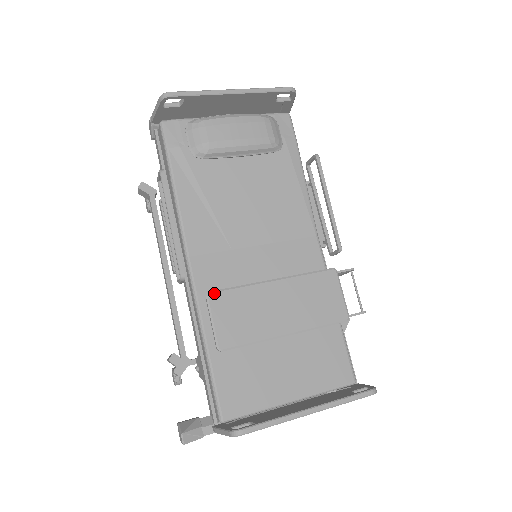
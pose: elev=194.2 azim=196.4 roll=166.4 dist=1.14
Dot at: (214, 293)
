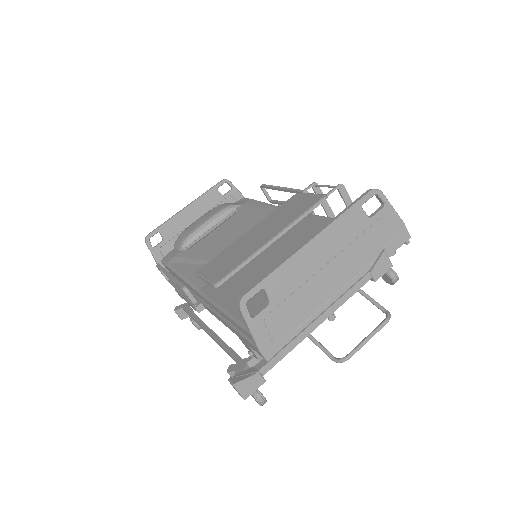
Dot at: (201, 268)
